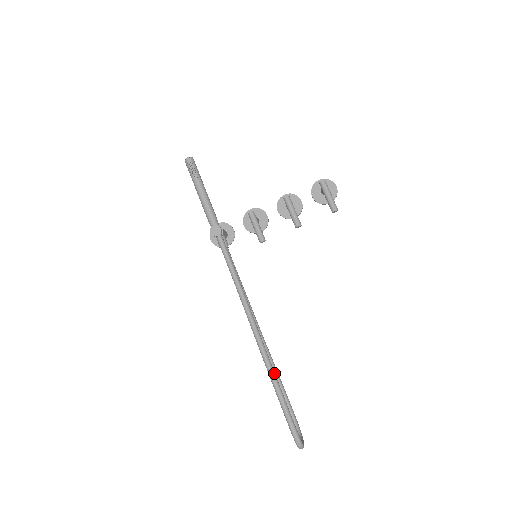
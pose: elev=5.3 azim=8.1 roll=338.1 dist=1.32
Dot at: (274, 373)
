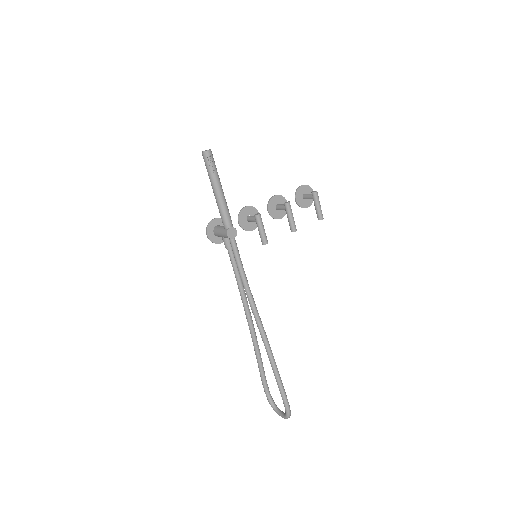
Dot at: occluded
